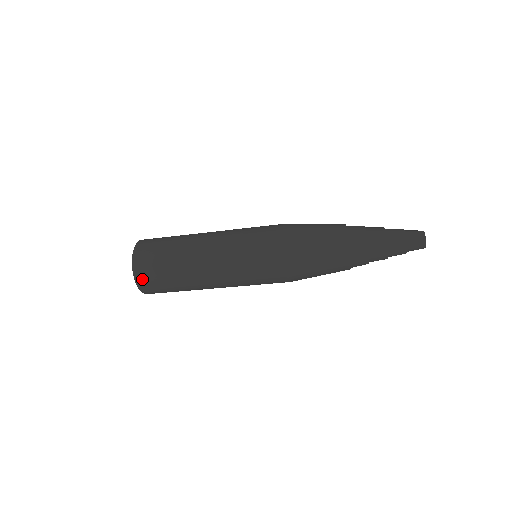
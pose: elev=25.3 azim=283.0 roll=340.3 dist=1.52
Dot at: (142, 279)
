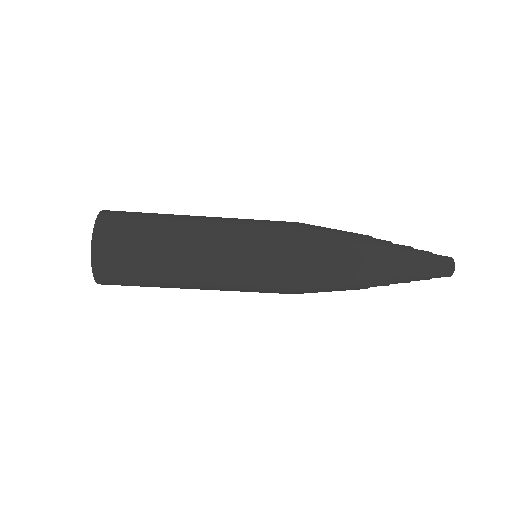
Dot at: (102, 256)
